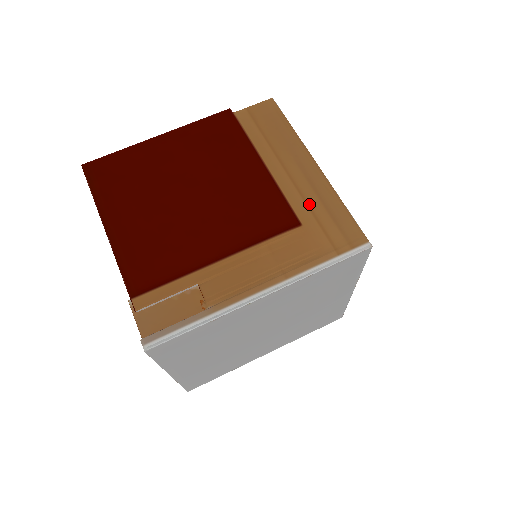
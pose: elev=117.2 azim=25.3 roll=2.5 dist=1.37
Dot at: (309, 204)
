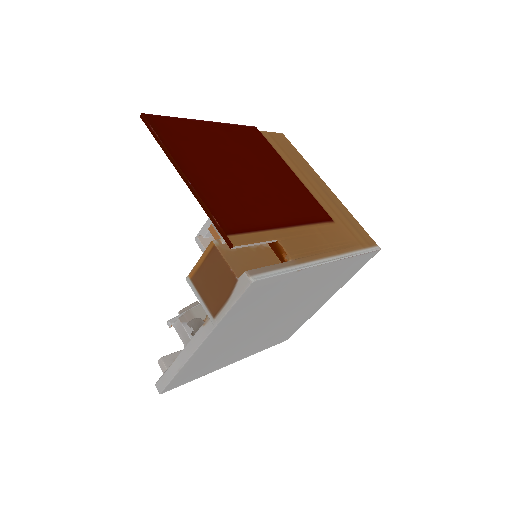
Dot at: (333, 210)
